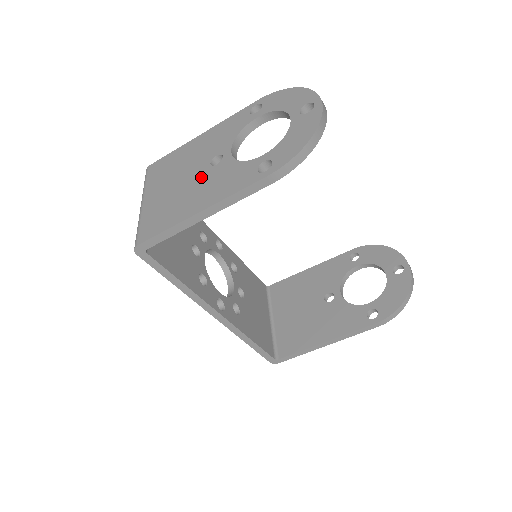
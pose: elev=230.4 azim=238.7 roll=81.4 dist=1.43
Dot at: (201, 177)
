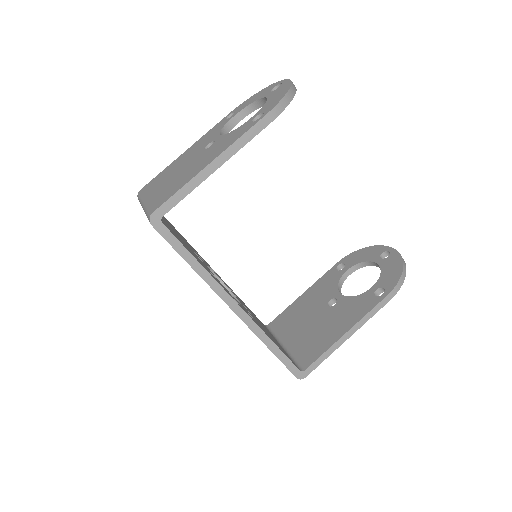
Dot at: (199, 157)
